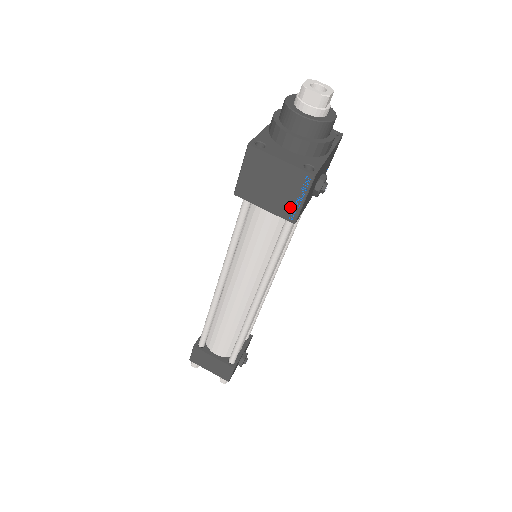
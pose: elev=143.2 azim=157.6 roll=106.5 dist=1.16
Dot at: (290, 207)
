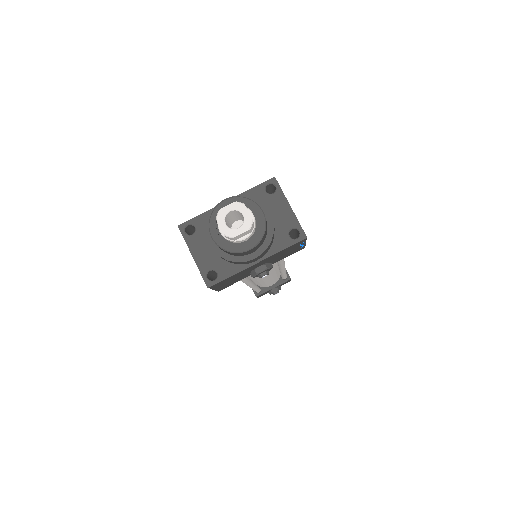
Dot at: occluded
